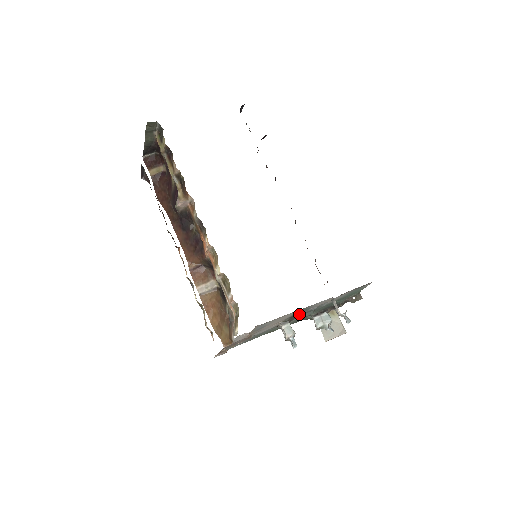
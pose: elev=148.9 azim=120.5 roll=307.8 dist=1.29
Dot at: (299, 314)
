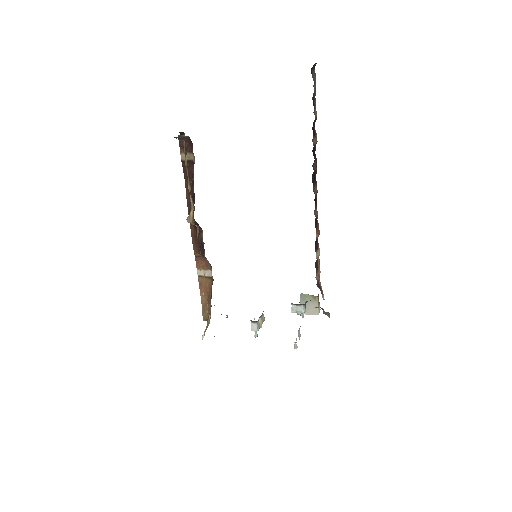
Dot at: occluded
